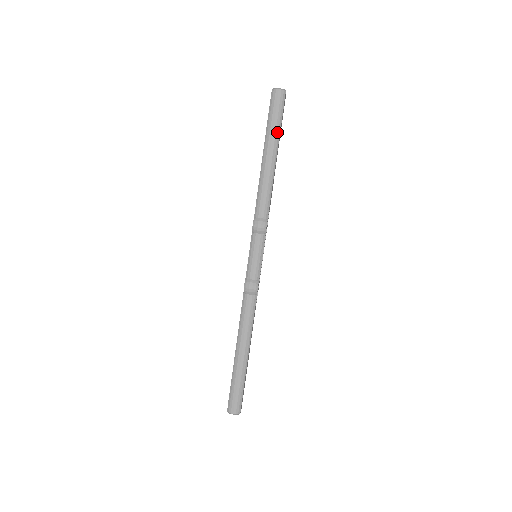
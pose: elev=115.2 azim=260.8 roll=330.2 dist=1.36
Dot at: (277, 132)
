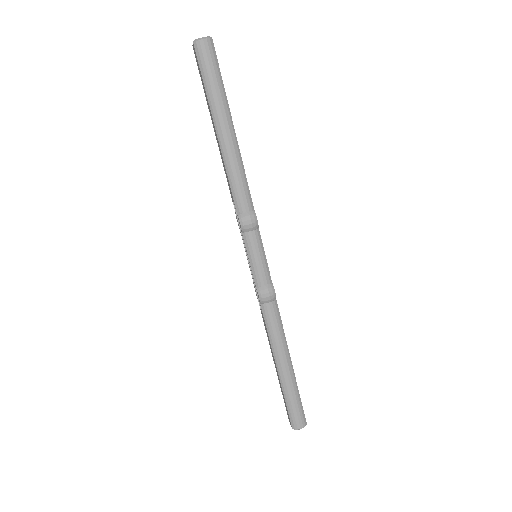
Dot at: (223, 97)
